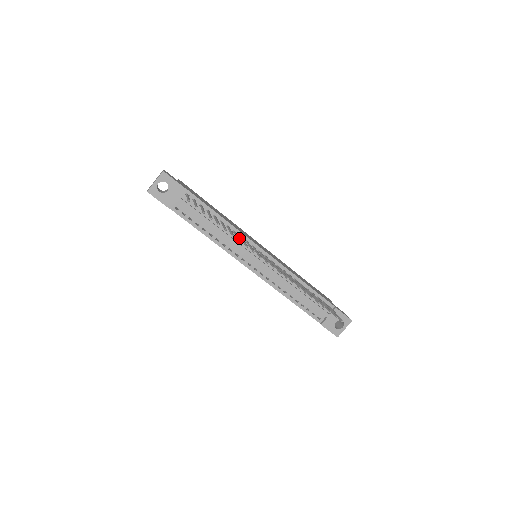
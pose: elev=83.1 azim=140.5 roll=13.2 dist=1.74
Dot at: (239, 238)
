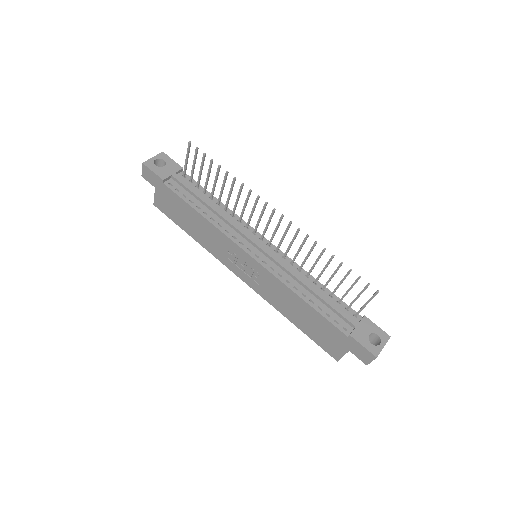
Dot at: (240, 191)
